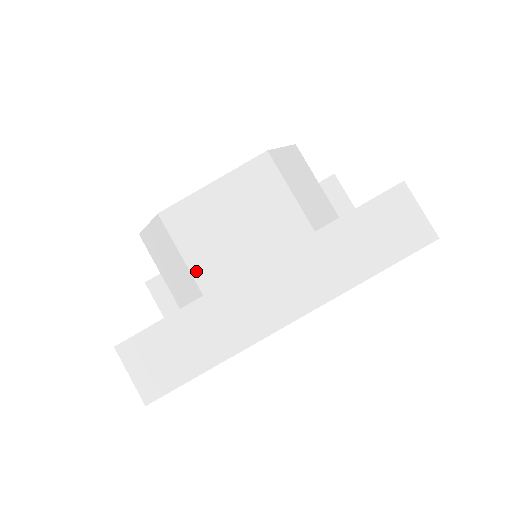
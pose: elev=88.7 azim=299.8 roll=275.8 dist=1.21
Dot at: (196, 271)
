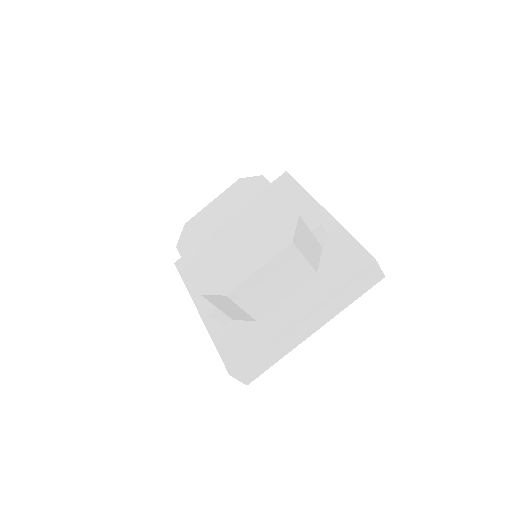
Dot at: (251, 312)
